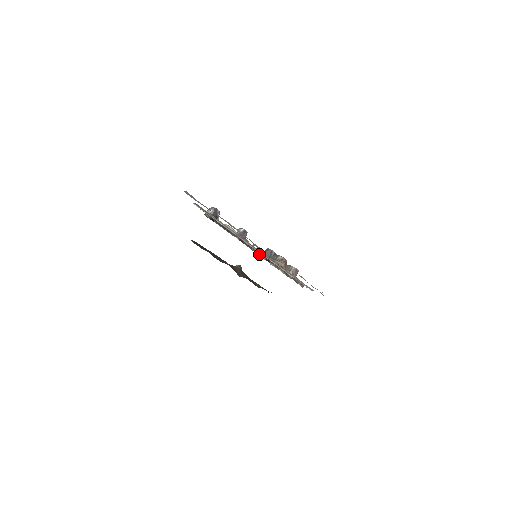
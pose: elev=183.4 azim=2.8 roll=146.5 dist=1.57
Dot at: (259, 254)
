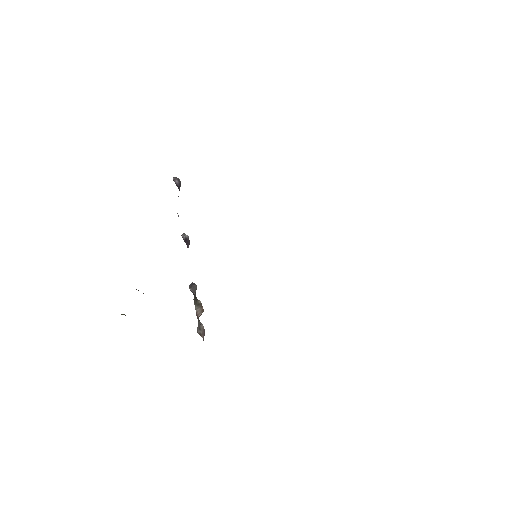
Dot at: occluded
